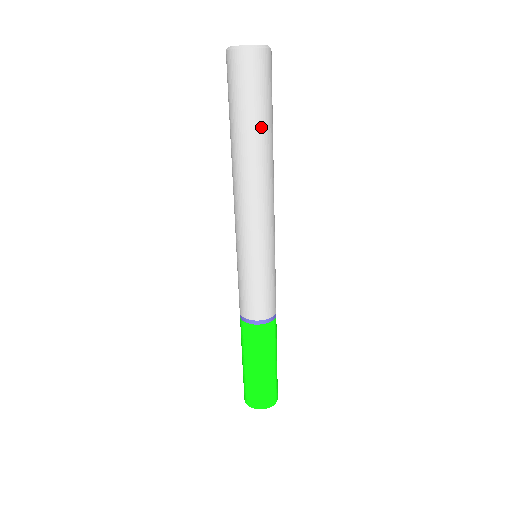
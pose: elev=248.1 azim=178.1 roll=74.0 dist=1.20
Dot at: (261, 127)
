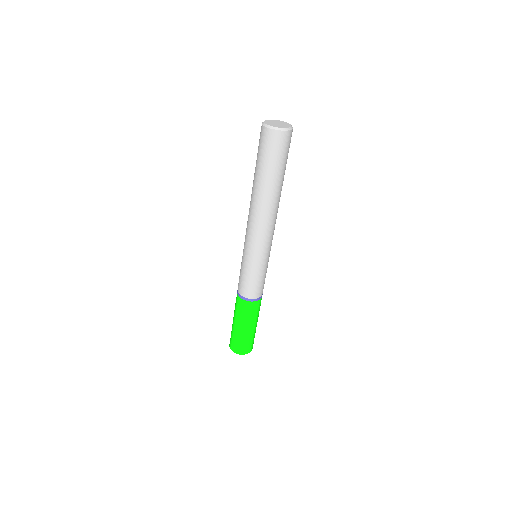
Dot at: (262, 177)
